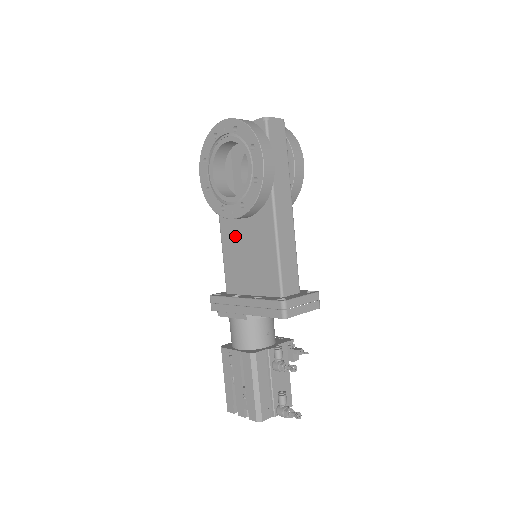
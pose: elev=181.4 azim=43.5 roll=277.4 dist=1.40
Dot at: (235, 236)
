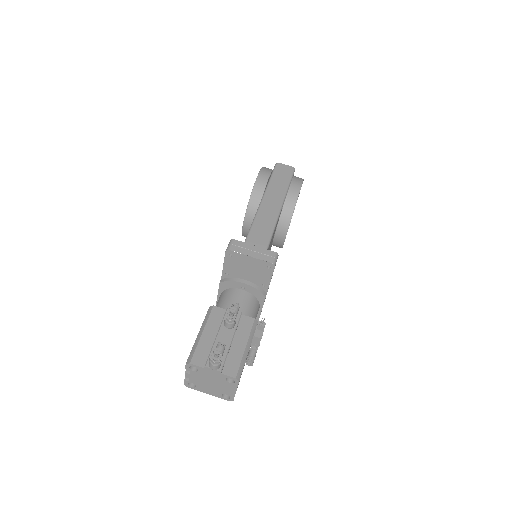
Dot at: occluded
